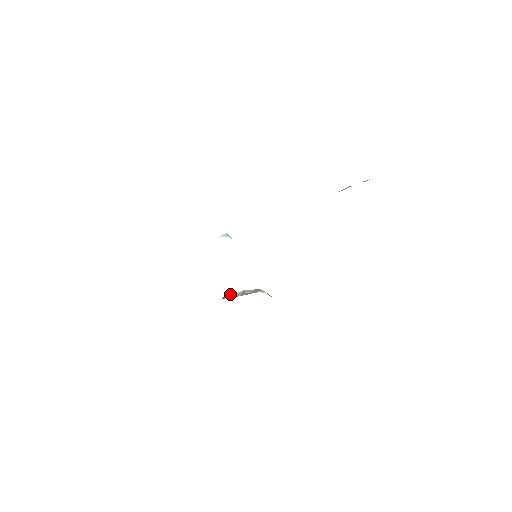
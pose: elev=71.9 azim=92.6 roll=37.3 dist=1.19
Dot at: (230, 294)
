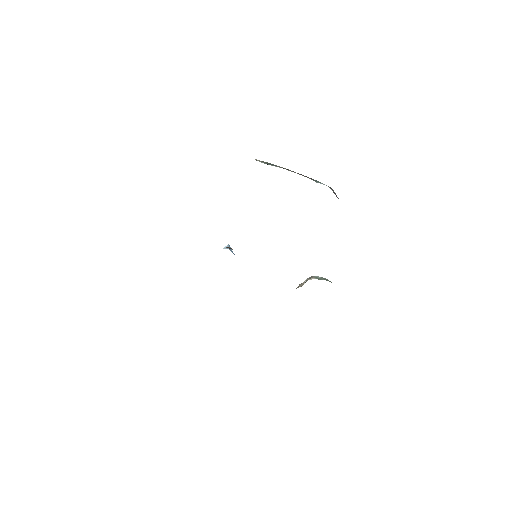
Dot at: (299, 285)
